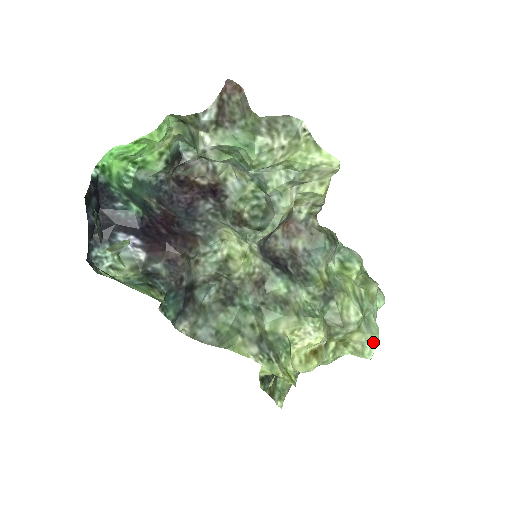
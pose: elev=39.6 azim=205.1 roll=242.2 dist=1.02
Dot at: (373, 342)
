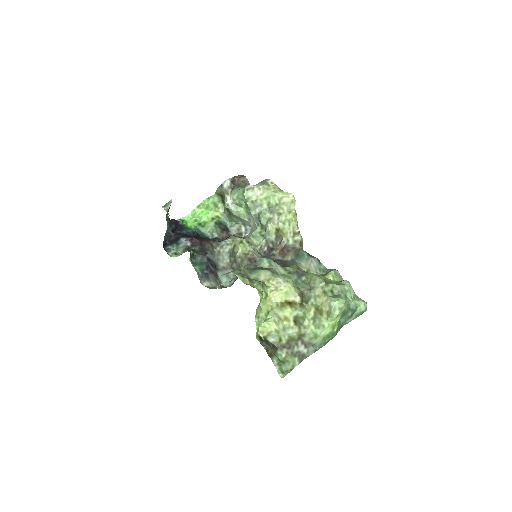
Dot at: (335, 301)
